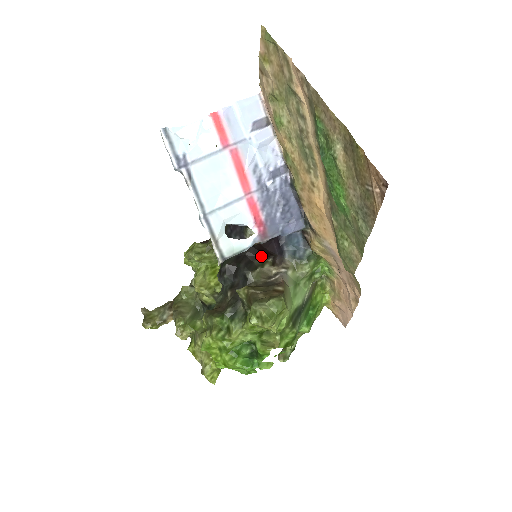
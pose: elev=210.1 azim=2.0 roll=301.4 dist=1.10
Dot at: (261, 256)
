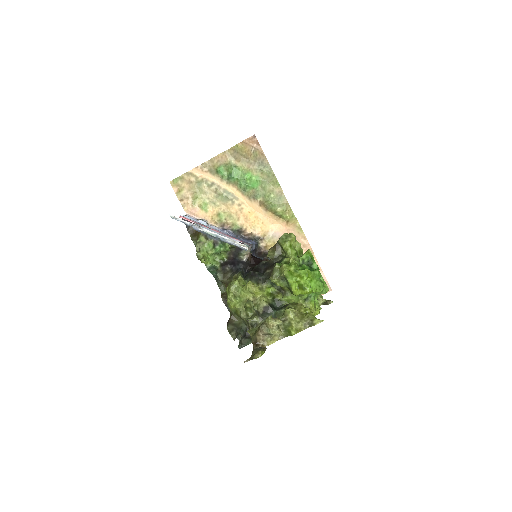
Dot at: occluded
